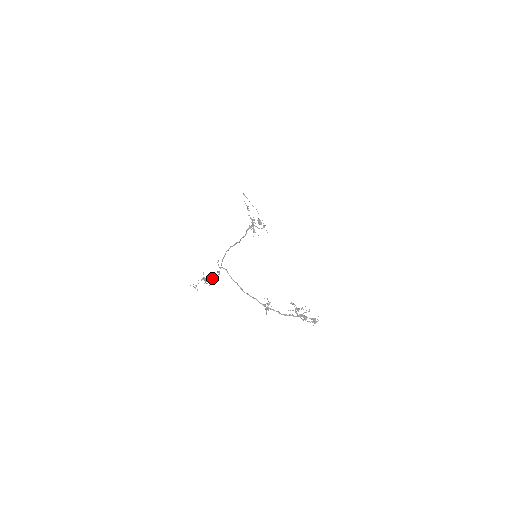
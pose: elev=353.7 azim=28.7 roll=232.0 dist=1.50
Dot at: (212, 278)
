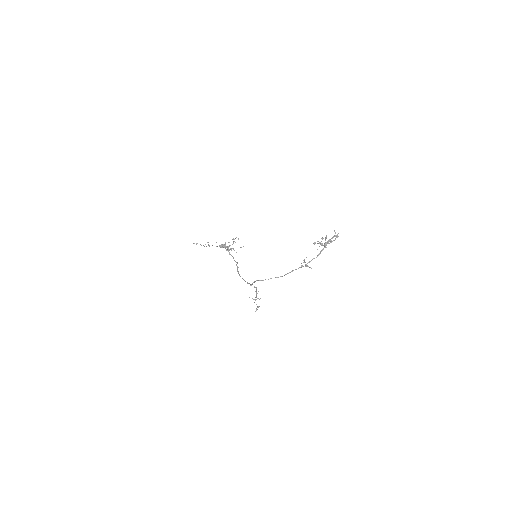
Dot at: occluded
